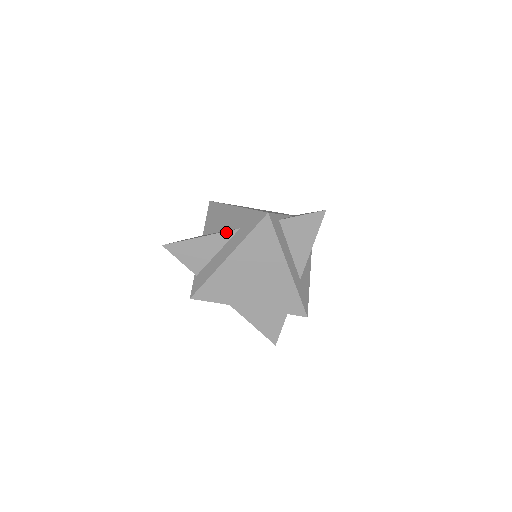
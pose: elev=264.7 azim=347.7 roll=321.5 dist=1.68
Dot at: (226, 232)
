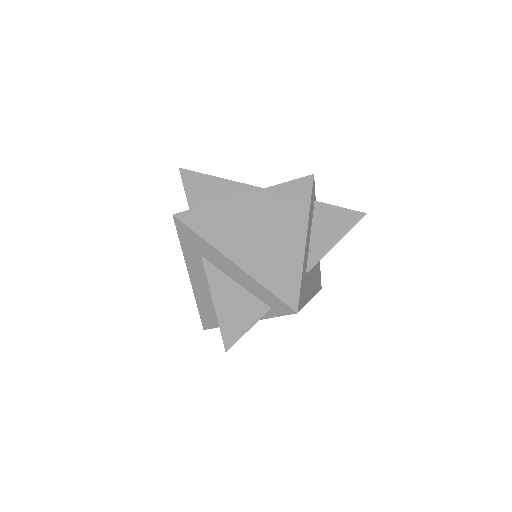
Dot at: (254, 187)
